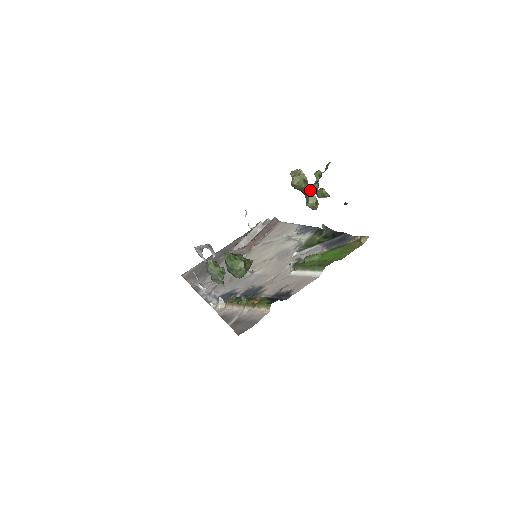
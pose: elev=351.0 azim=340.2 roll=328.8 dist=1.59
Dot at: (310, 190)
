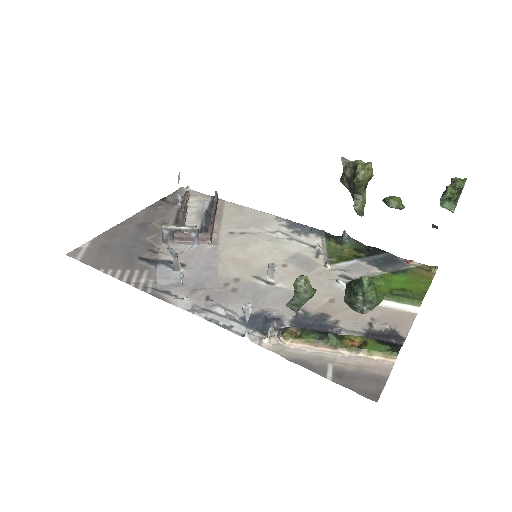
Dot at: (365, 190)
